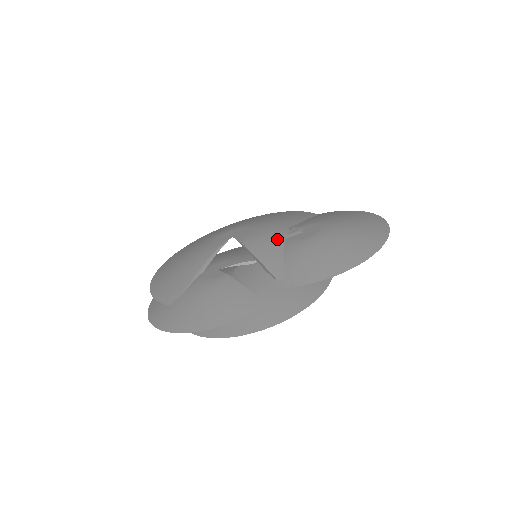
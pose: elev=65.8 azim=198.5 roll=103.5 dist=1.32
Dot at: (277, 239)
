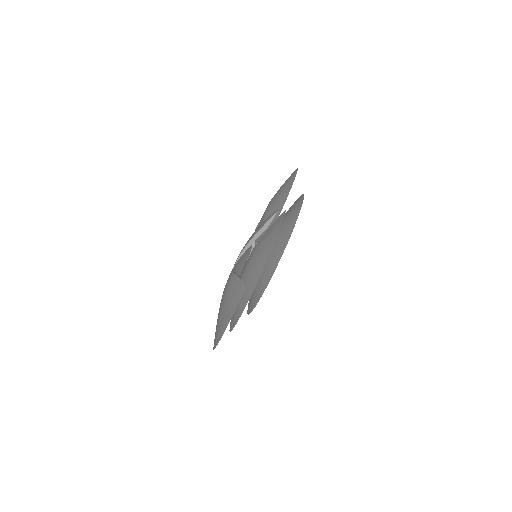
Dot at: occluded
